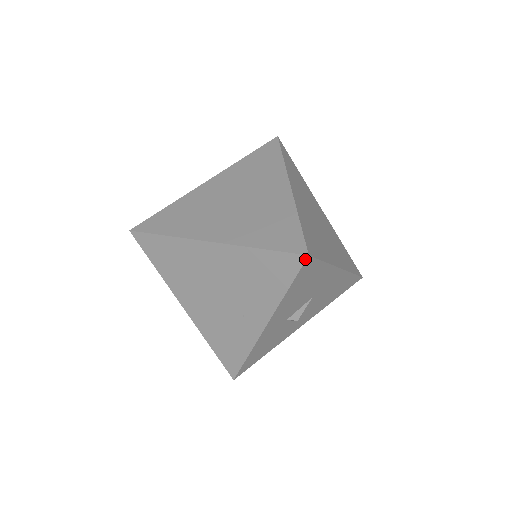
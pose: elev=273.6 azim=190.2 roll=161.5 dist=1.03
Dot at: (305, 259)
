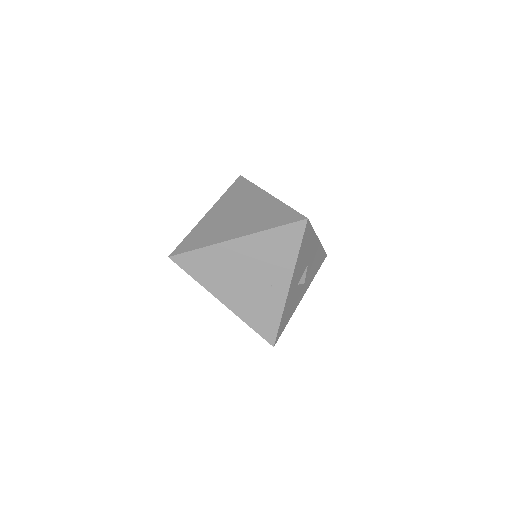
Dot at: (306, 222)
